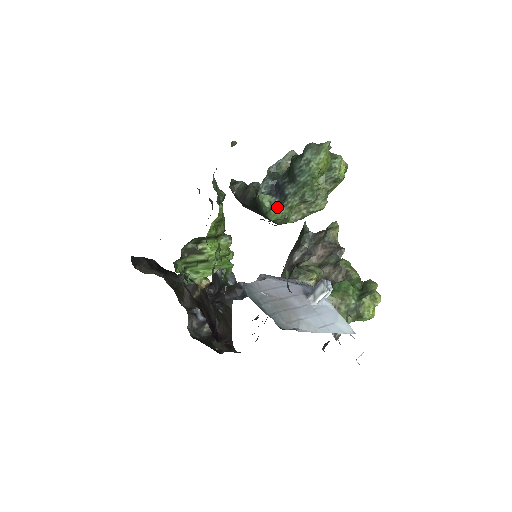
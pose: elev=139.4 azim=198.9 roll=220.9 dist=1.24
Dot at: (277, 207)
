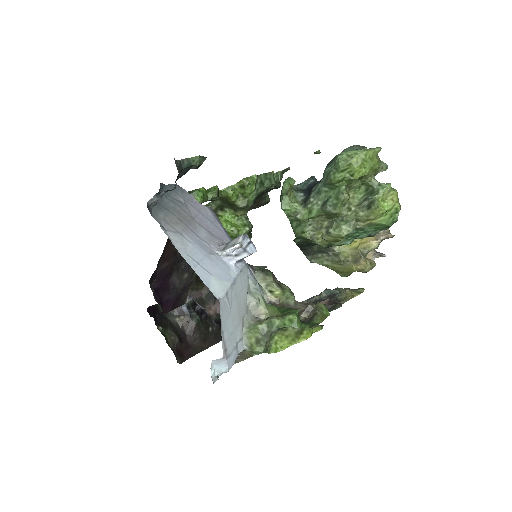
Dot at: (298, 204)
